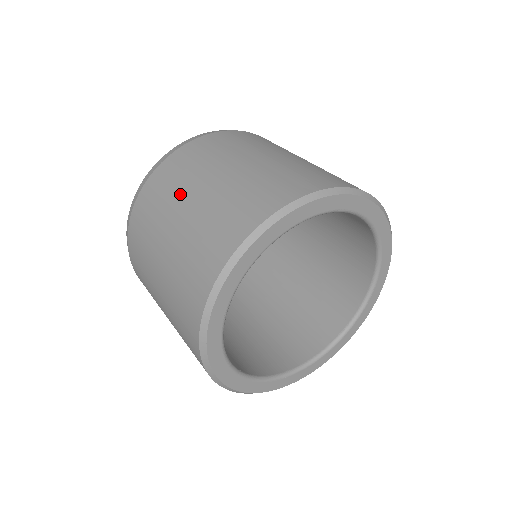
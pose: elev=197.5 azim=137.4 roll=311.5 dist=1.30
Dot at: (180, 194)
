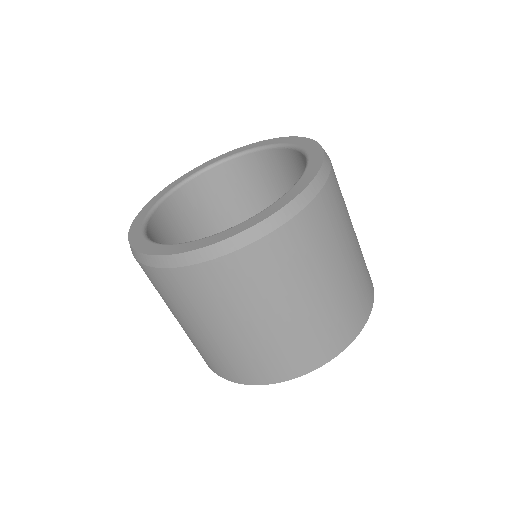
Dot at: (307, 280)
